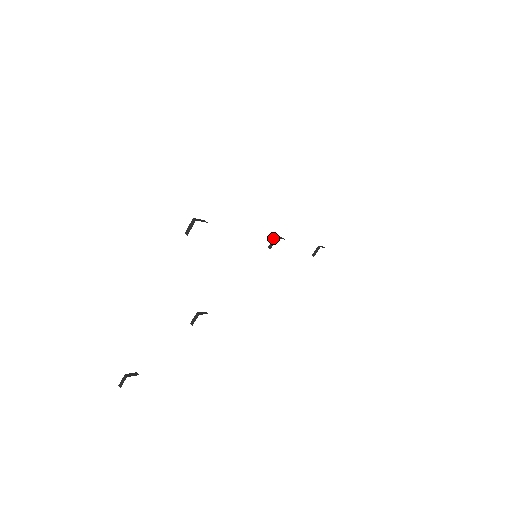
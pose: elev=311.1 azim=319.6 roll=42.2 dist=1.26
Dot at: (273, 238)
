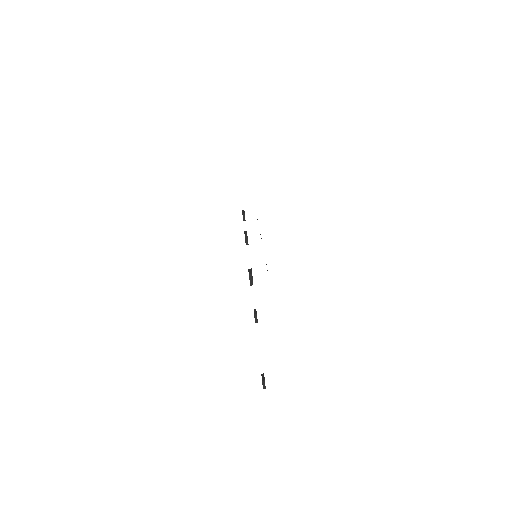
Dot at: occluded
